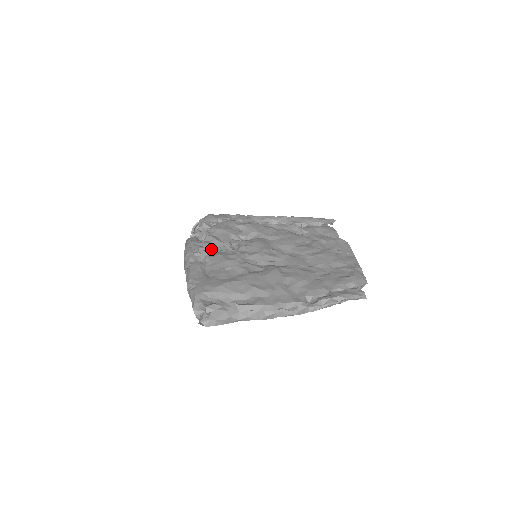
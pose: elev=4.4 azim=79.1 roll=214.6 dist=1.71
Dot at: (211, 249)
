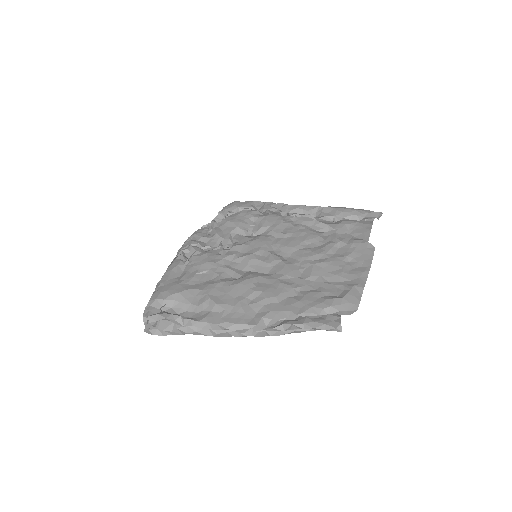
Dot at: (207, 245)
